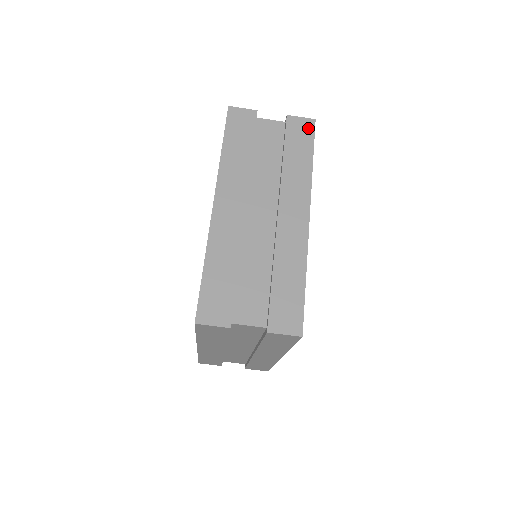
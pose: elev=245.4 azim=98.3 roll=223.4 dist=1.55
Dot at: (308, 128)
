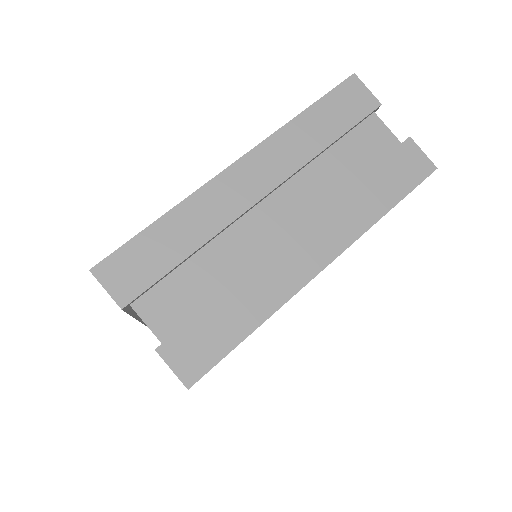
Dot at: occluded
